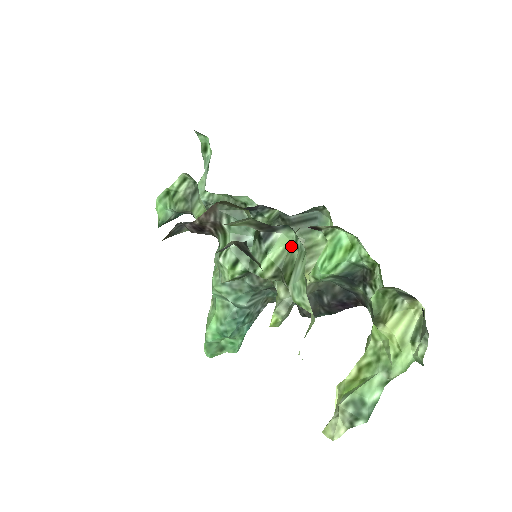
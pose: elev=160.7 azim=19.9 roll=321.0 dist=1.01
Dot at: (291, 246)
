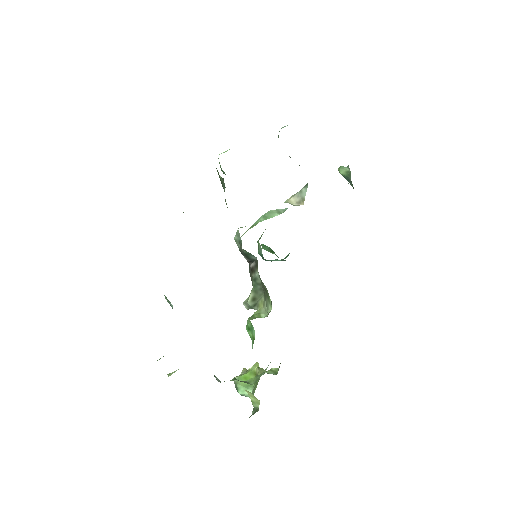
Dot at: occluded
